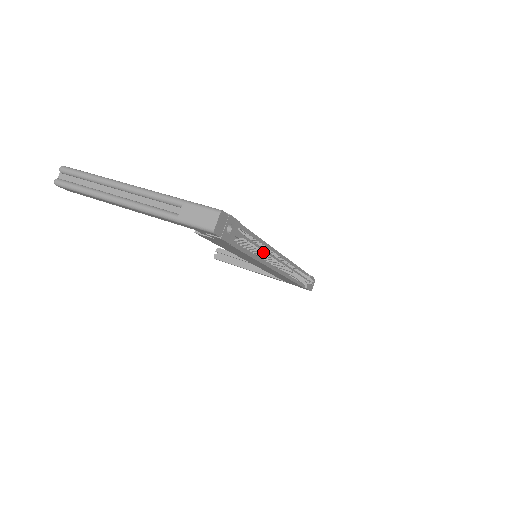
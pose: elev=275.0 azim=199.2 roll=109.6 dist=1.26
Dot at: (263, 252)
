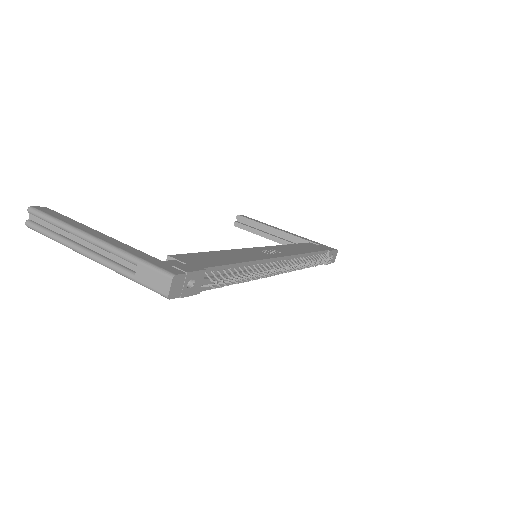
Dot at: occluded
